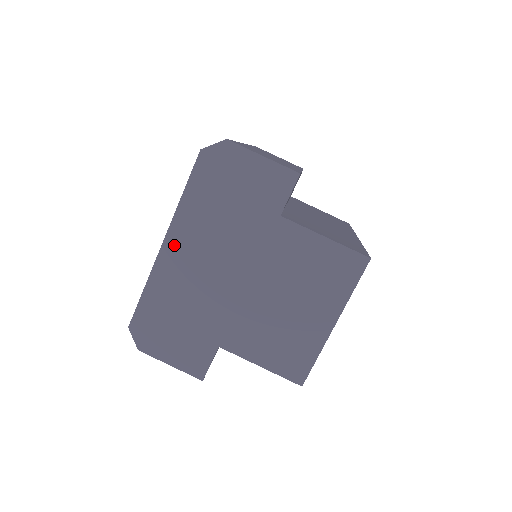
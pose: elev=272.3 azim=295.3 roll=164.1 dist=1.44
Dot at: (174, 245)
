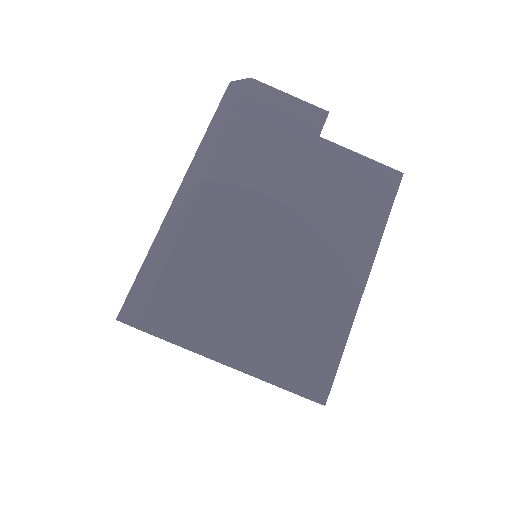
Dot at: (143, 331)
